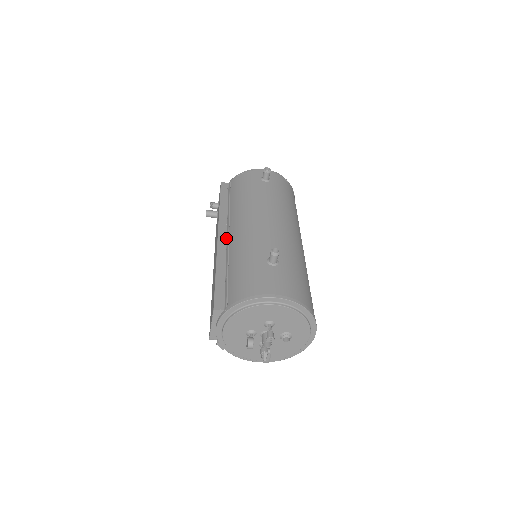
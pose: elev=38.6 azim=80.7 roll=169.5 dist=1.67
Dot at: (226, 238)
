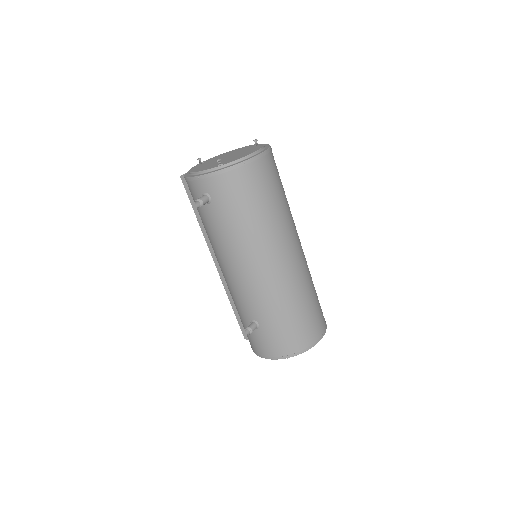
Dot at: occluded
